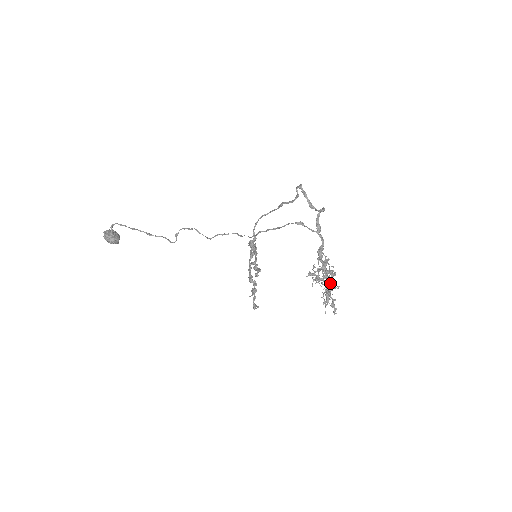
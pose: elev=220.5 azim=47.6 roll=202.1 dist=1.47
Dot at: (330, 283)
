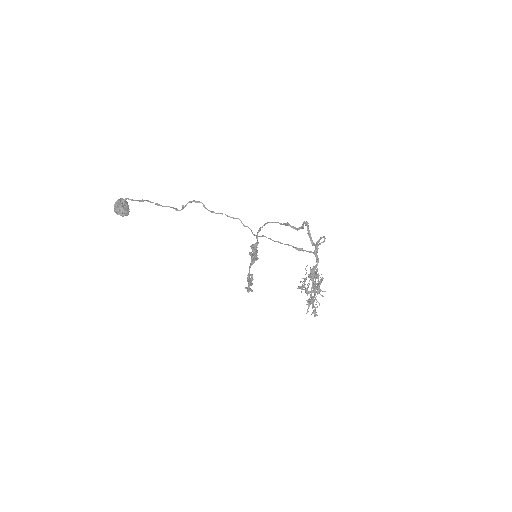
Dot at: occluded
